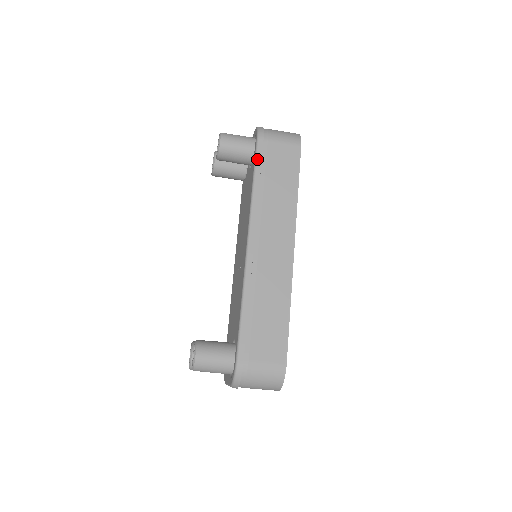
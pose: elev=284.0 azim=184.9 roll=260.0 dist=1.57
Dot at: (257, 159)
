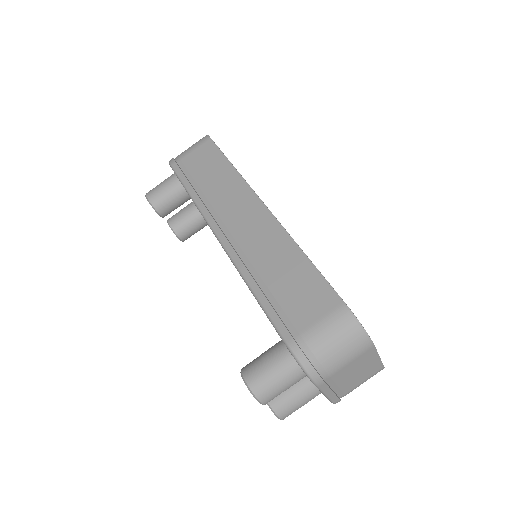
Dot at: (180, 178)
